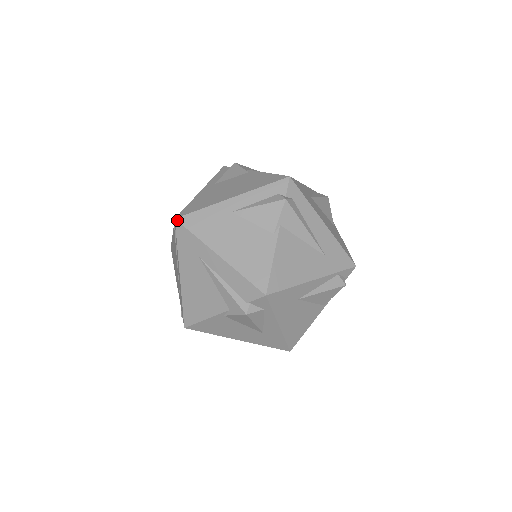
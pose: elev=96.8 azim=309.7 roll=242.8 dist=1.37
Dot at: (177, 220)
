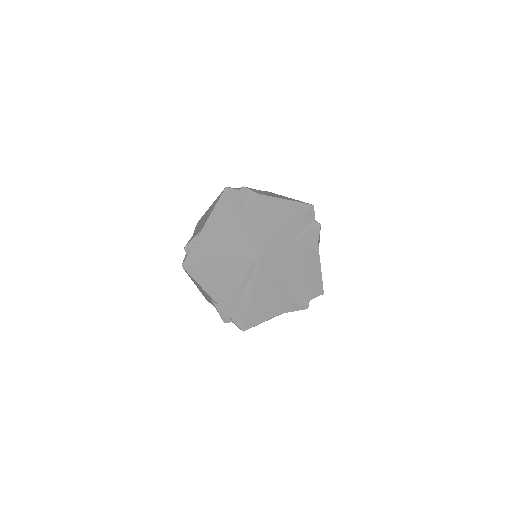
Dot at: (263, 259)
